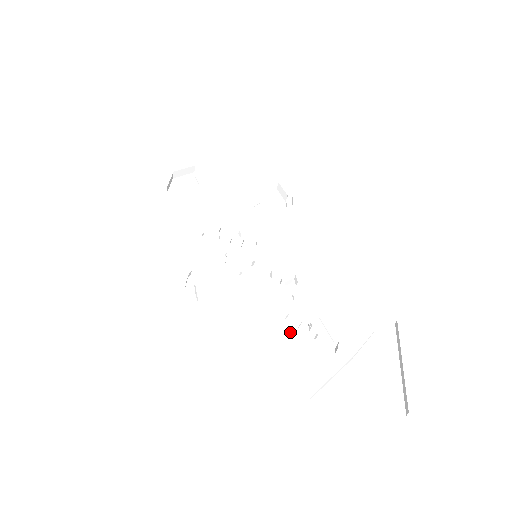
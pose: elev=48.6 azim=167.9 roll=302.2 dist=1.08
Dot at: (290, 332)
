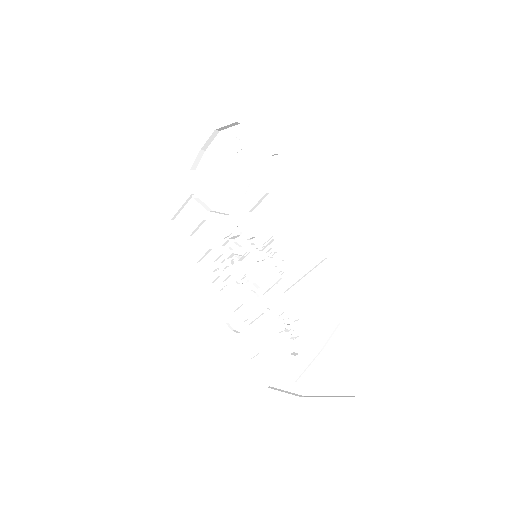
Dot at: (282, 331)
